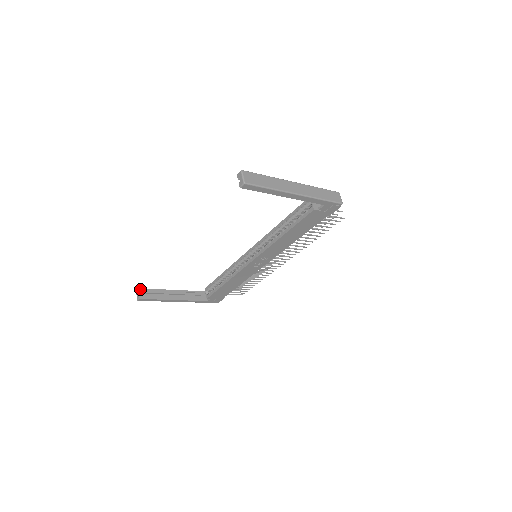
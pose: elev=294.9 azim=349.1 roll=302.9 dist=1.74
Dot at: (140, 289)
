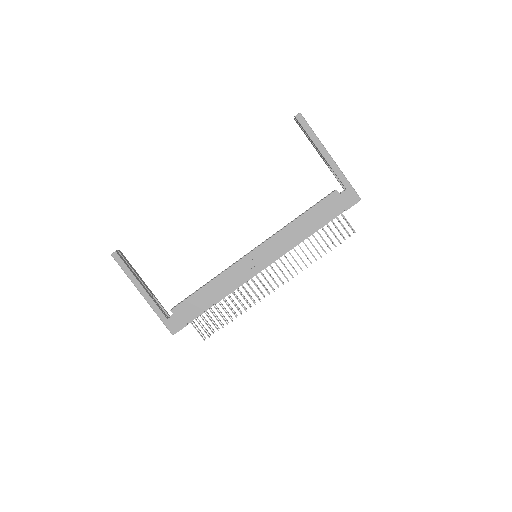
Dot at: (121, 252)
